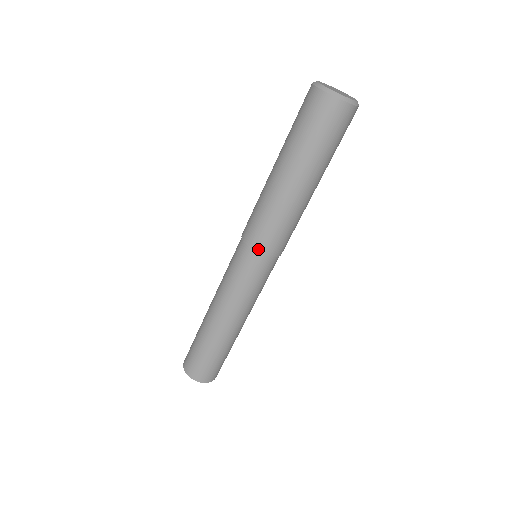
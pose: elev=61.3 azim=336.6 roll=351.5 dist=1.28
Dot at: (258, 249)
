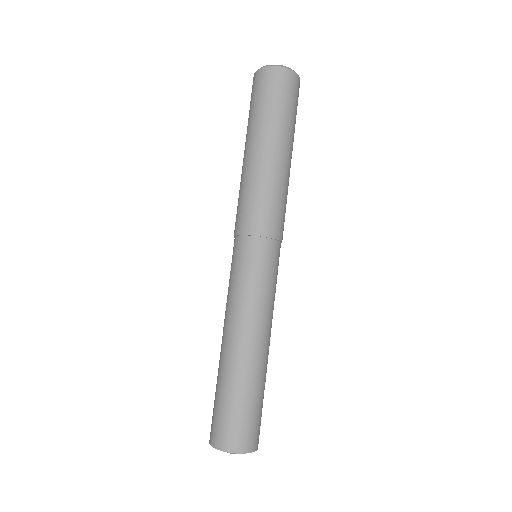
Dot at: (258, 232)
